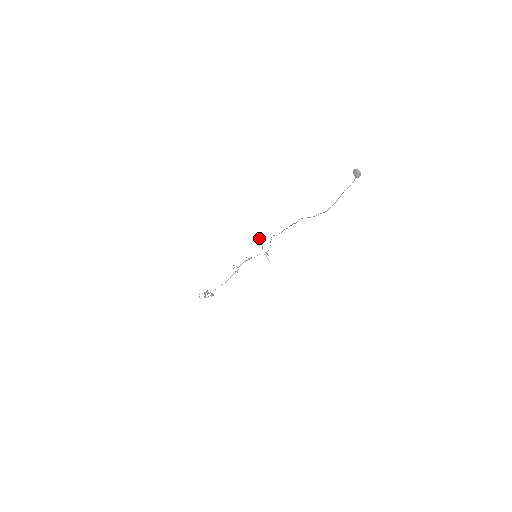
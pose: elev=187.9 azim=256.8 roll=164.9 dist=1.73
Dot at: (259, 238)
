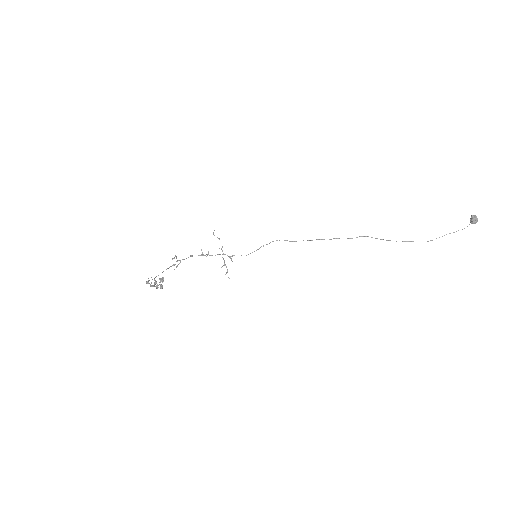
Dot at: occluded
